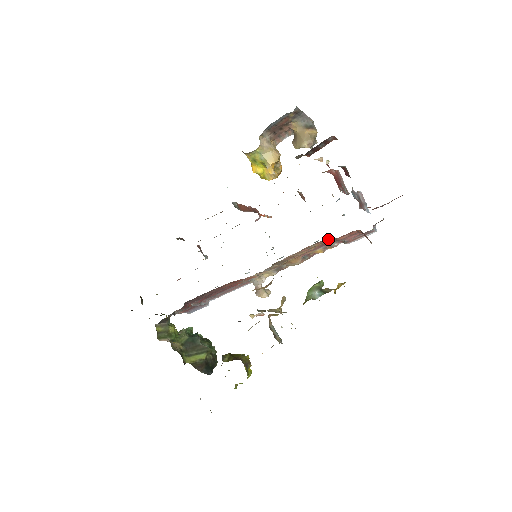
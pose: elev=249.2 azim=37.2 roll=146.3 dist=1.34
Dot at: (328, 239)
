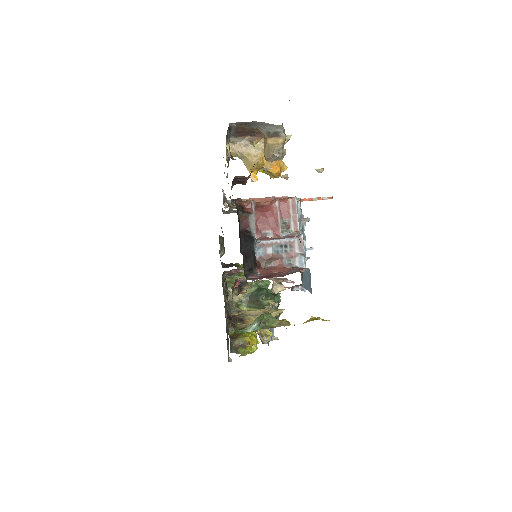
Dot at: occluded
